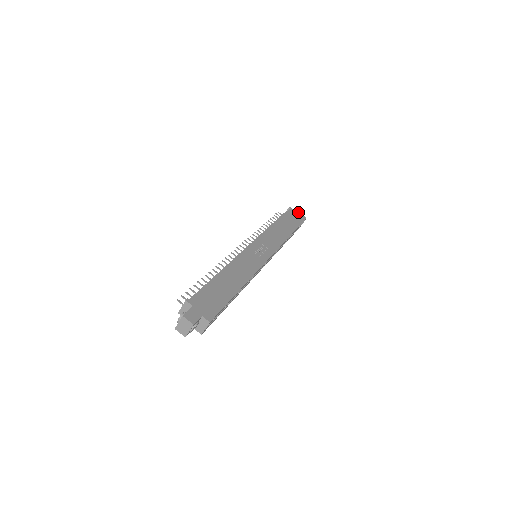
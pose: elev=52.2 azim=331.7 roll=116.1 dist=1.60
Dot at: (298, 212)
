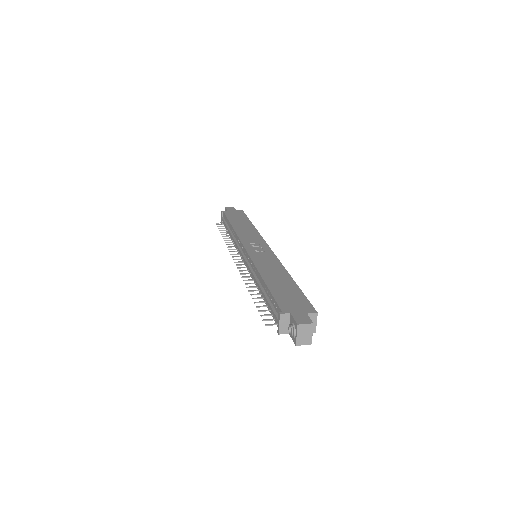
Dot at: (232, 210)
